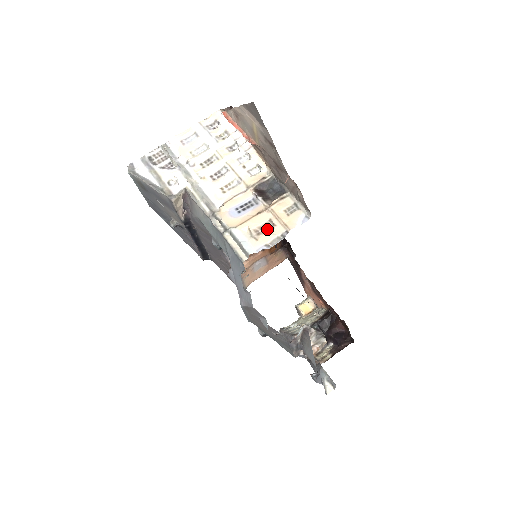
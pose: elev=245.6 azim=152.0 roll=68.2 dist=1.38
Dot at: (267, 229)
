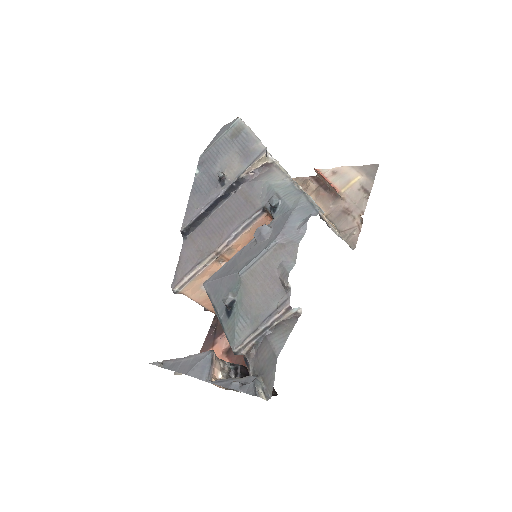
Dot at: (328, 224)
